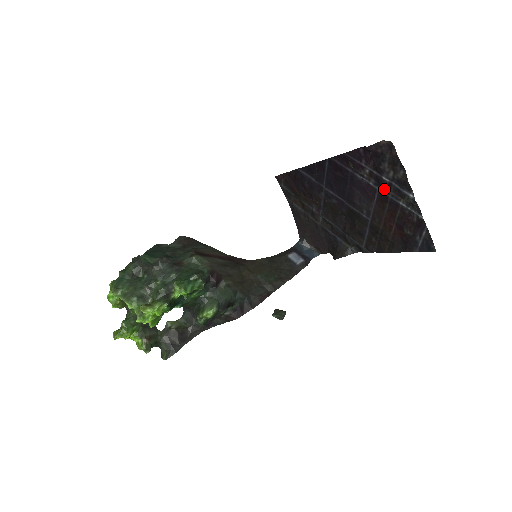
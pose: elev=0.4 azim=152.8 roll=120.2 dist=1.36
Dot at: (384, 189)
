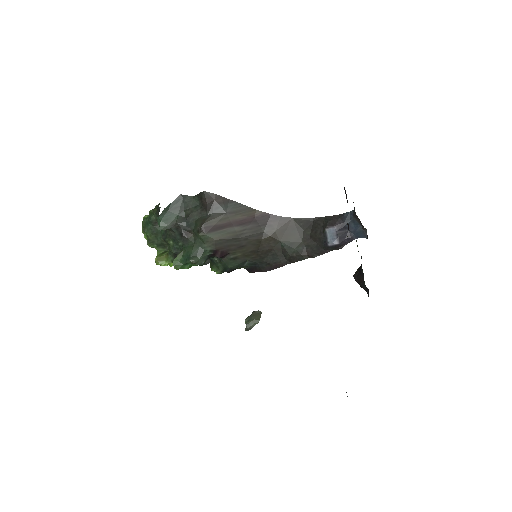
Dot at: occluded
